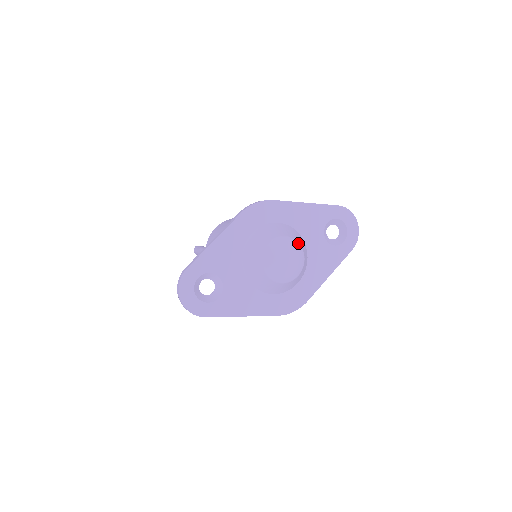
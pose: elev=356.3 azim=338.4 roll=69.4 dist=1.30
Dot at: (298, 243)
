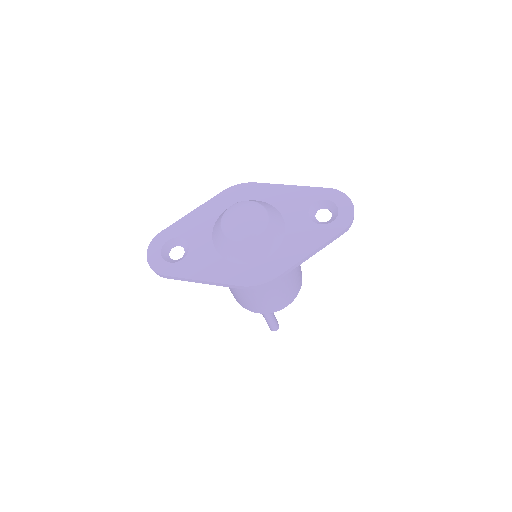
Dot at: (263, 207)
